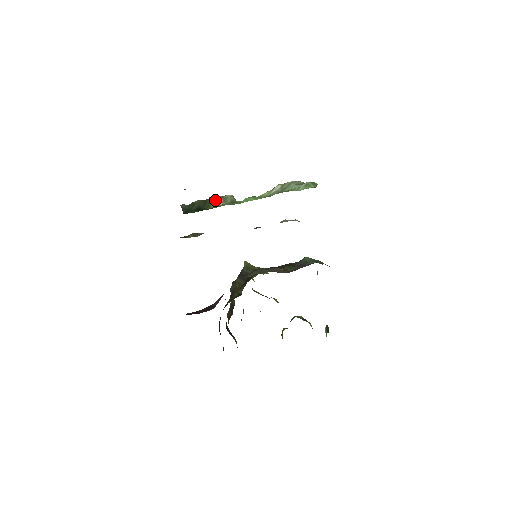
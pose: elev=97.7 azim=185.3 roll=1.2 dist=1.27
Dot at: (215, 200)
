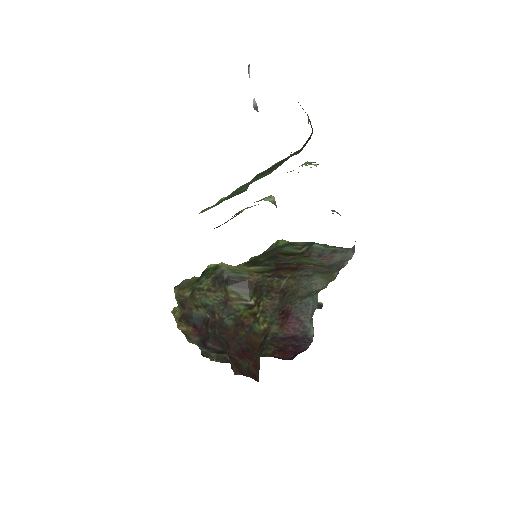
Dot at: occluded
